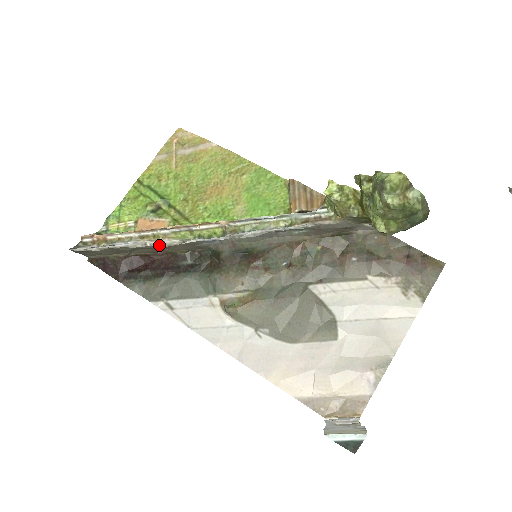
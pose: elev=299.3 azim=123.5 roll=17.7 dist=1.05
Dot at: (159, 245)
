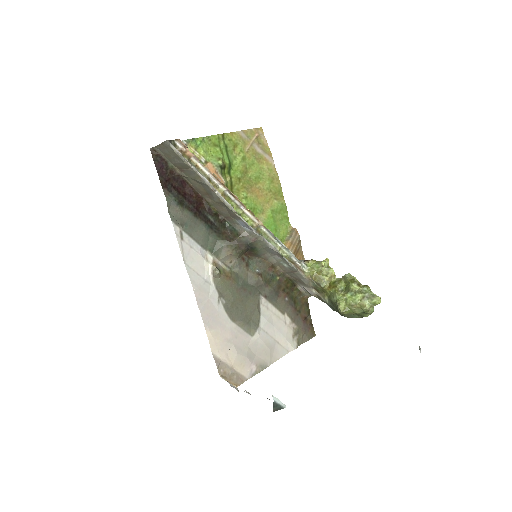
Dot at: (221, 199)
